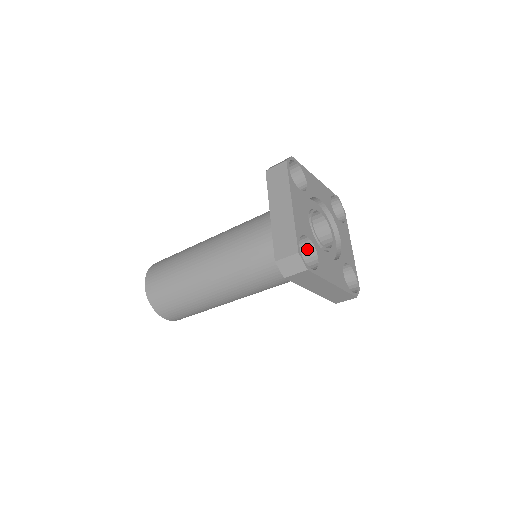
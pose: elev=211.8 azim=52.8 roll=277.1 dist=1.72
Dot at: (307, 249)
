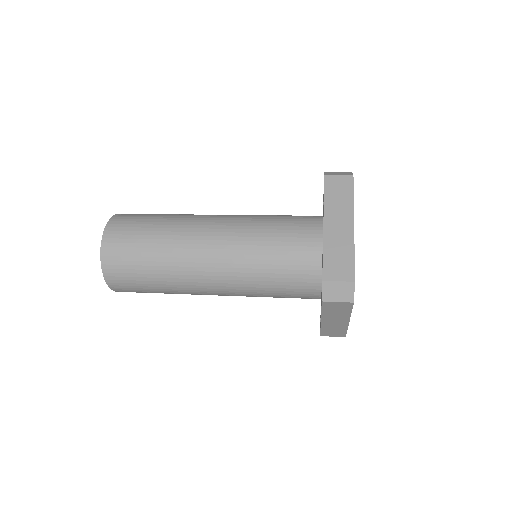
Dot at: occluded
